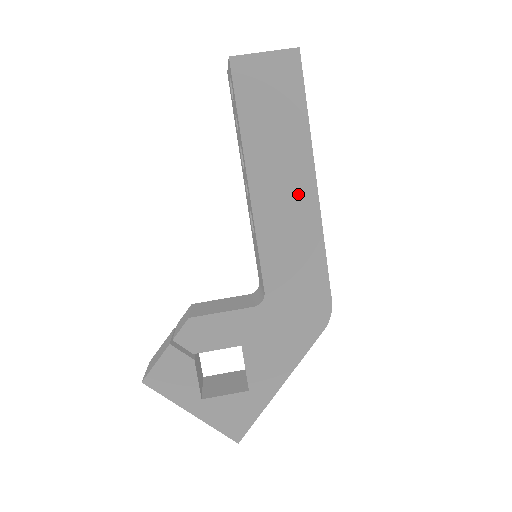
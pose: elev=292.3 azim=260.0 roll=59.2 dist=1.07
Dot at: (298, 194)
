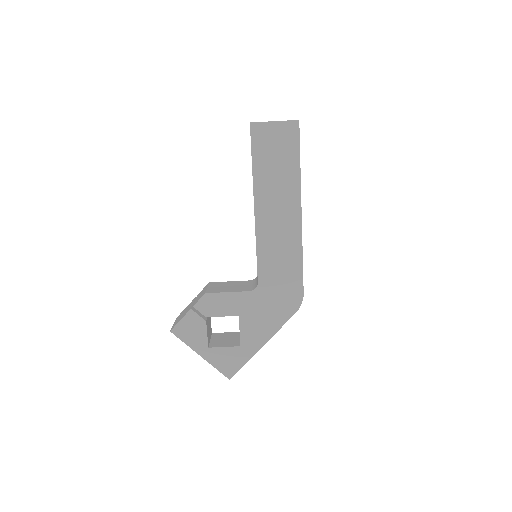
Dot at: (288, 219)
